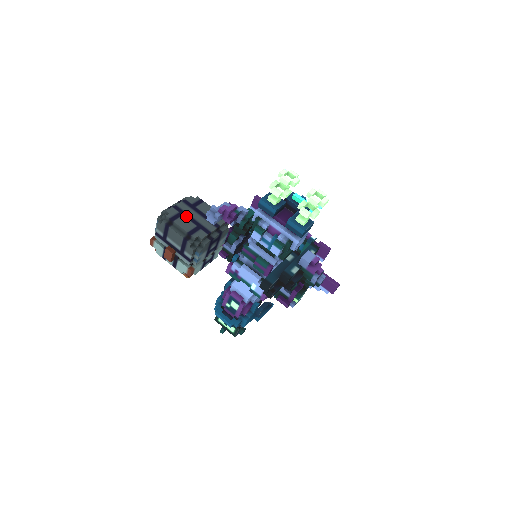
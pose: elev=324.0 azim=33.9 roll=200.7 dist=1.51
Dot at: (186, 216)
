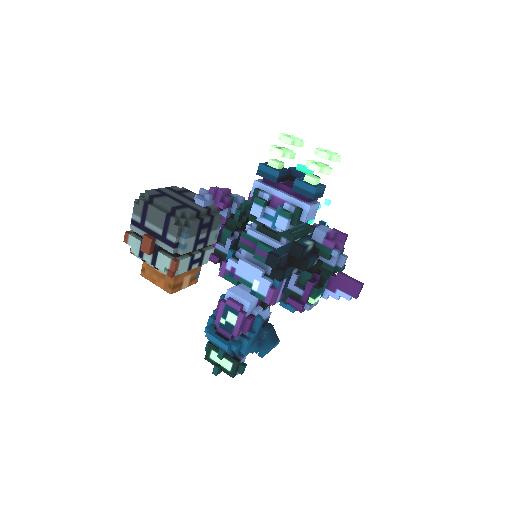
Dot at: (170, 197)
